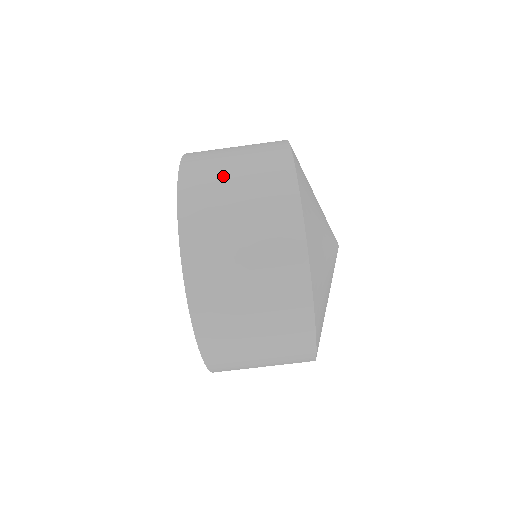
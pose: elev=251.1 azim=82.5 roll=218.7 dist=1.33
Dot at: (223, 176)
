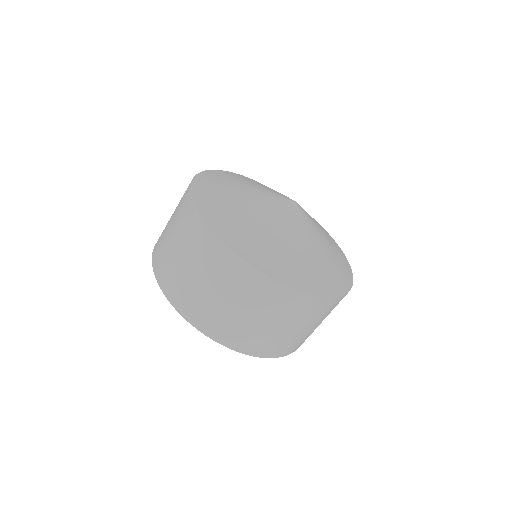
Dot at: (197, 289)
